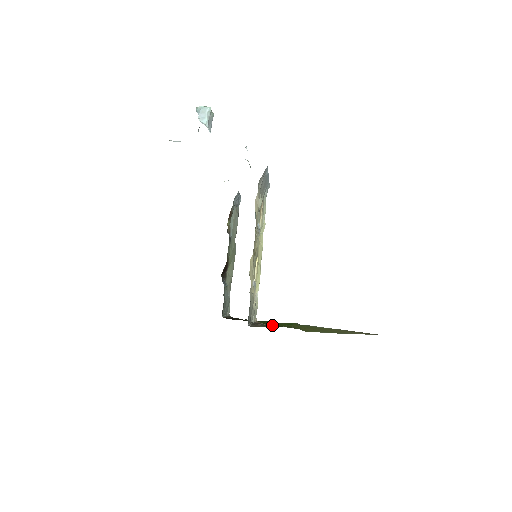
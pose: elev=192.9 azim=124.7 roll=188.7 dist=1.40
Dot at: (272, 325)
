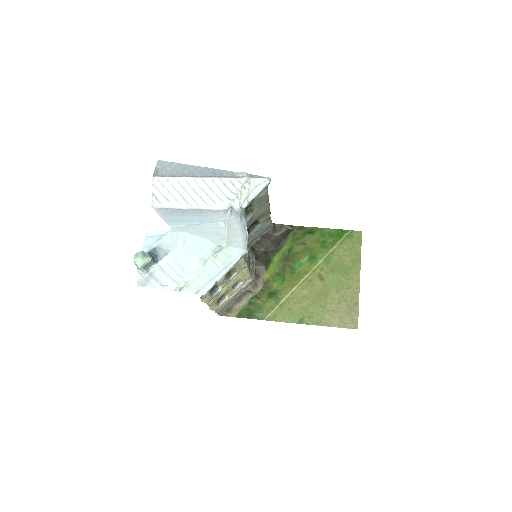
Dot at: (254, 300)
